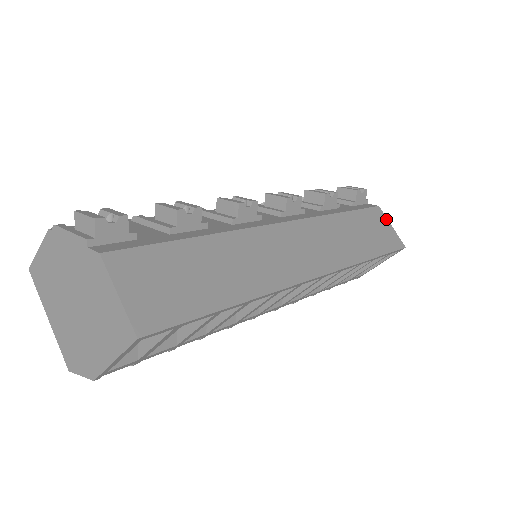
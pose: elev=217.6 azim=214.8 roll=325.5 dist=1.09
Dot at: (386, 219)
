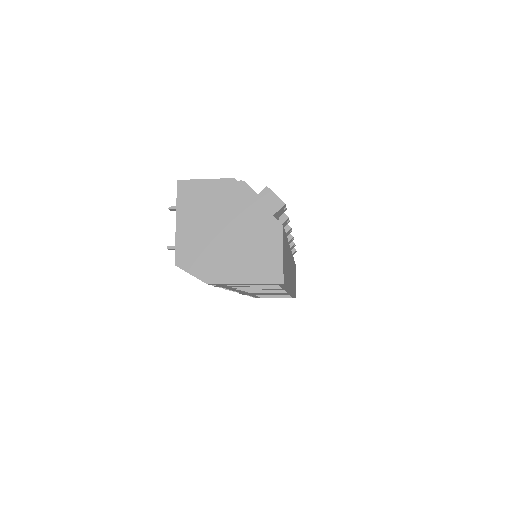
Dot at: occluded
